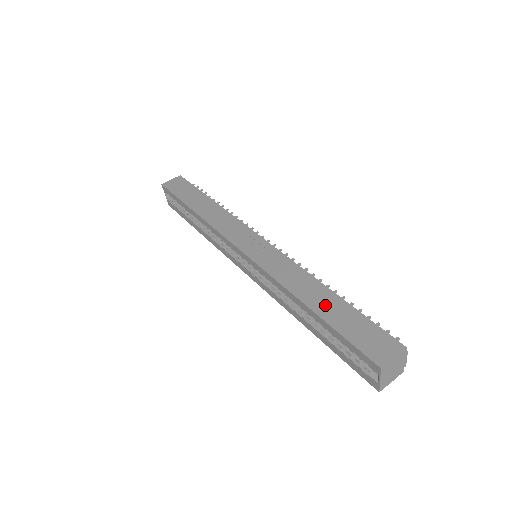
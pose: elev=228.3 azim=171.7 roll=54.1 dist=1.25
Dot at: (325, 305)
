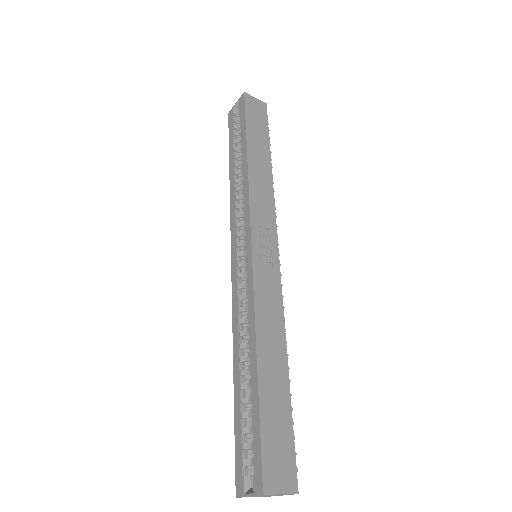
Dot at: (272, 378)
